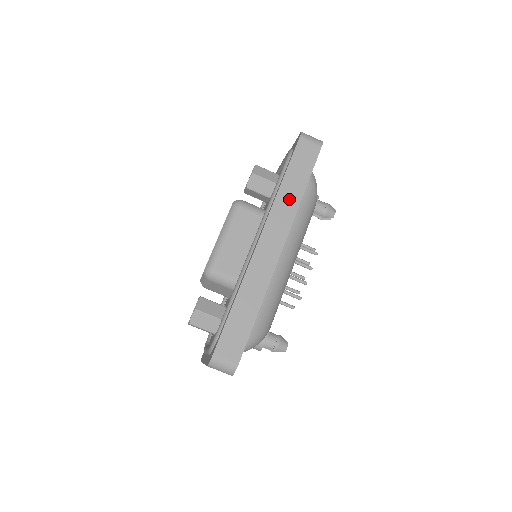
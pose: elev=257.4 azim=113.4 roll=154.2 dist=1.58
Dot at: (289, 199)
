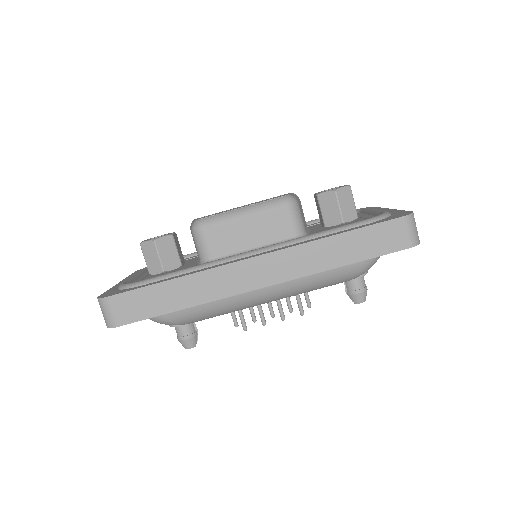
Dot at: (321, 256)
